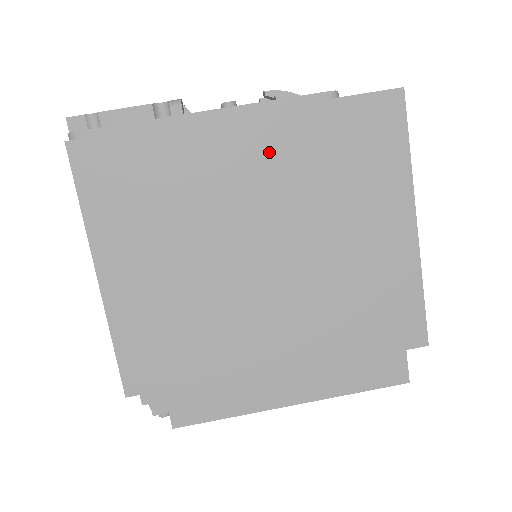
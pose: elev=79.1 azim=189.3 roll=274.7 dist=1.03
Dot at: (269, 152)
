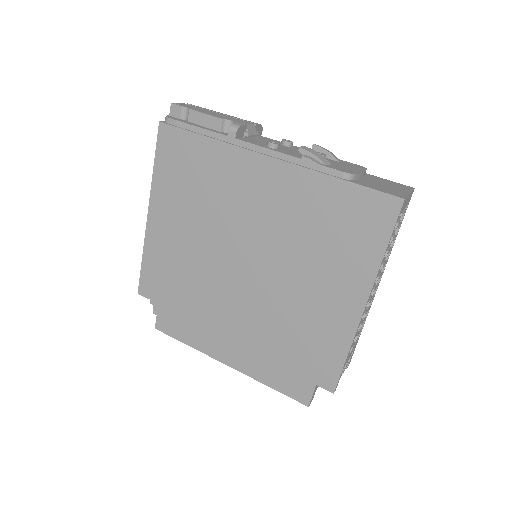
Dot at: (280, 194)
